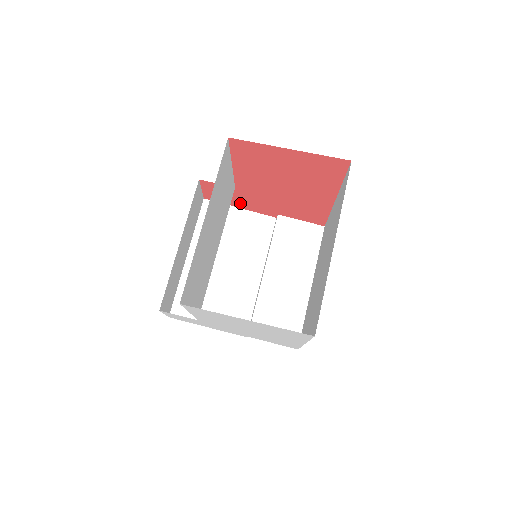
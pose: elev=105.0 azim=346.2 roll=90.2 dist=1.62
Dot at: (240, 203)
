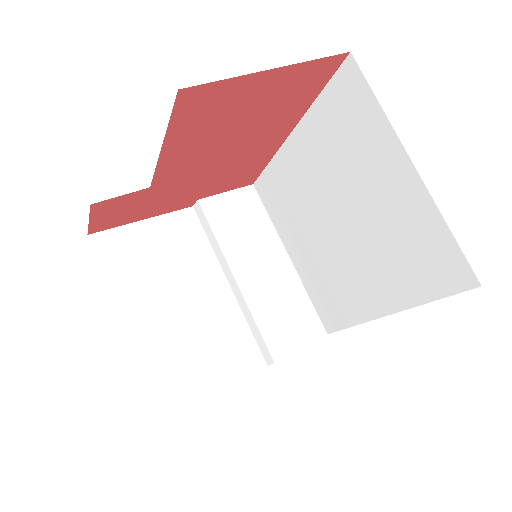
Dot at: (146, 211)
